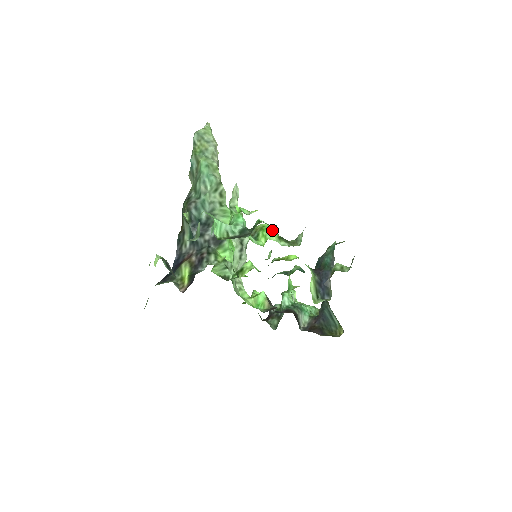
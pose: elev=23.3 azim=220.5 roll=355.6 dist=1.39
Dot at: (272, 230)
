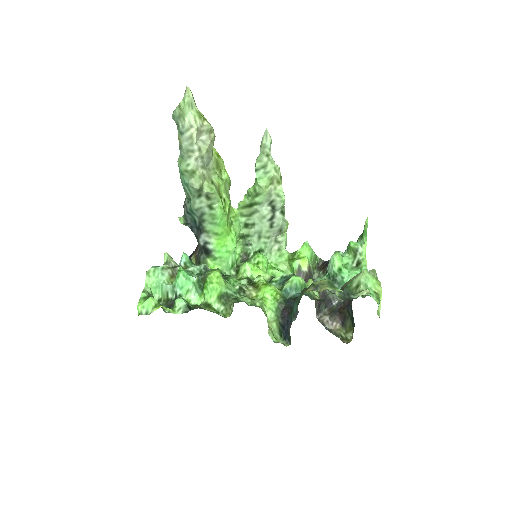
Dot at: (211, 290)
